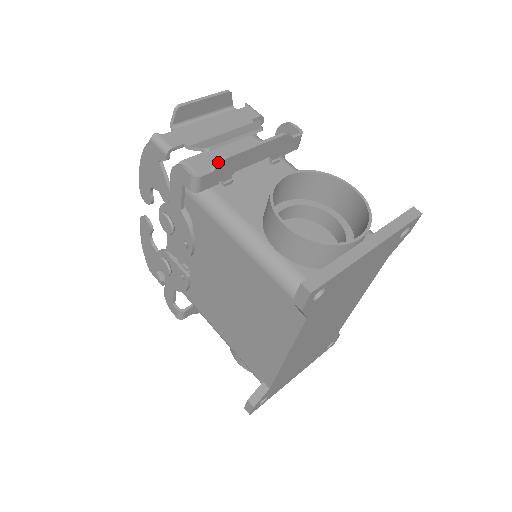
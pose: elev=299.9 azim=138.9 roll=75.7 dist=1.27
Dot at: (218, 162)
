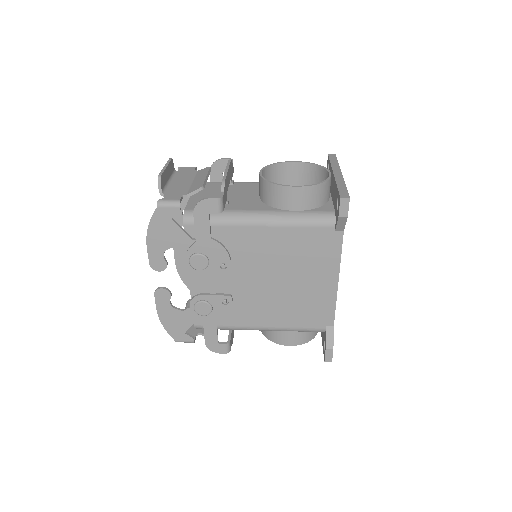
Dot at: (223, 185)
